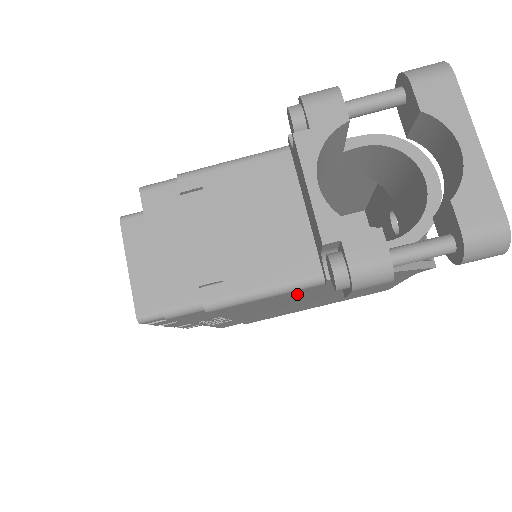
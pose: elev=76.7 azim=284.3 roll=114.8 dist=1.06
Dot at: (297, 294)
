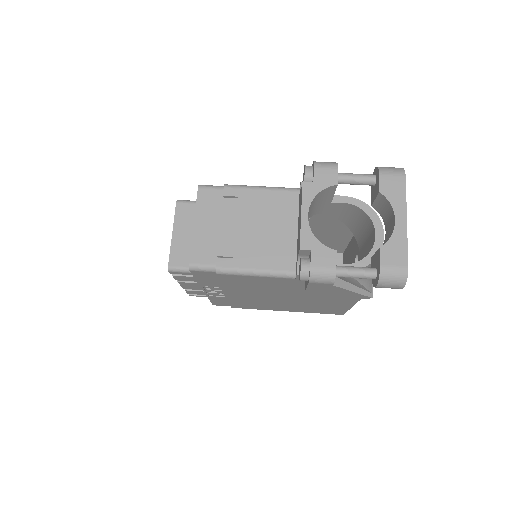
Dot at: (276, 283)
